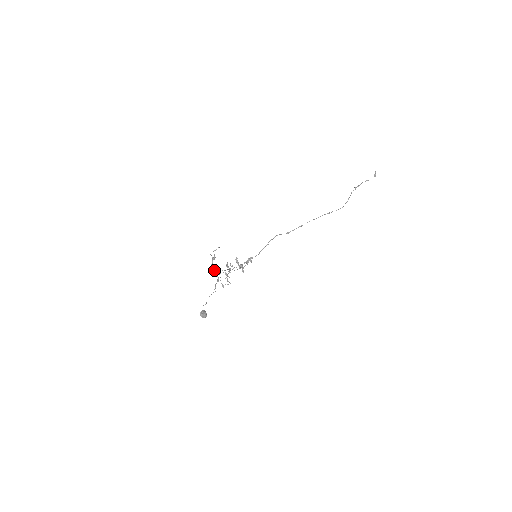
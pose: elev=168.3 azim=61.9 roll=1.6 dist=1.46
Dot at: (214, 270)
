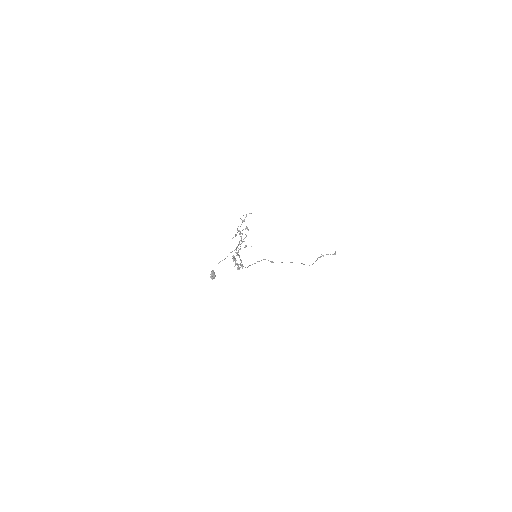
Dot at: occluded
